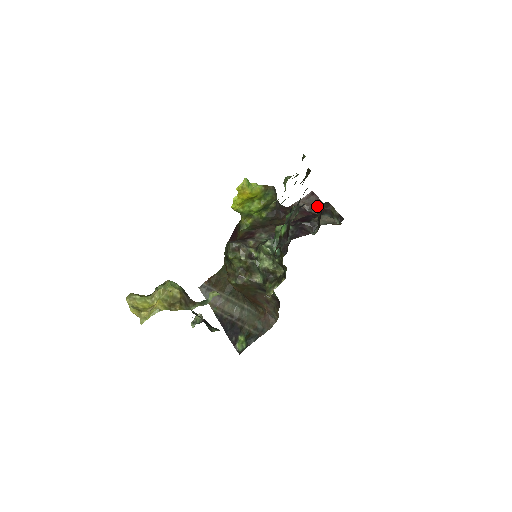
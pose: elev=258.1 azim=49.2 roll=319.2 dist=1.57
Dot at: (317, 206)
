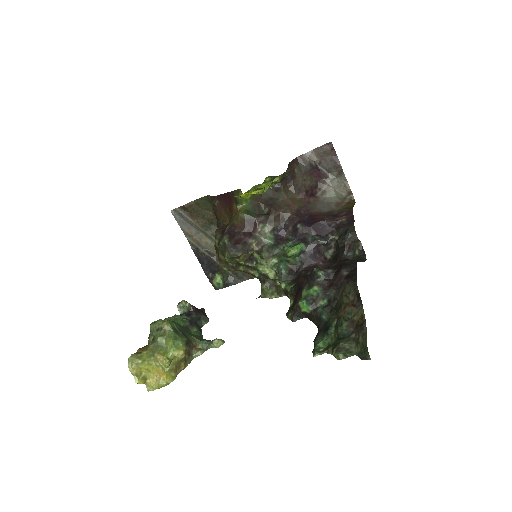
Dot at: (332, 166)
